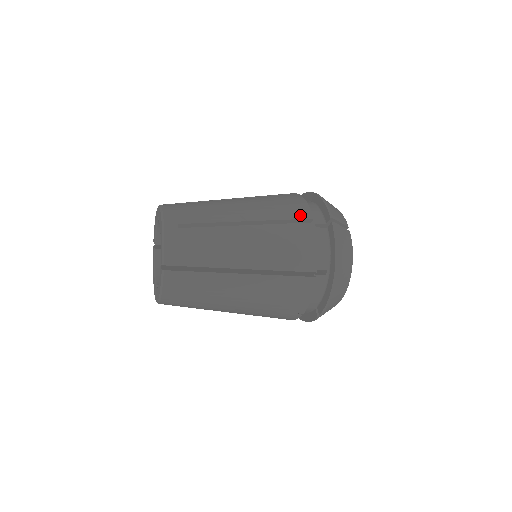
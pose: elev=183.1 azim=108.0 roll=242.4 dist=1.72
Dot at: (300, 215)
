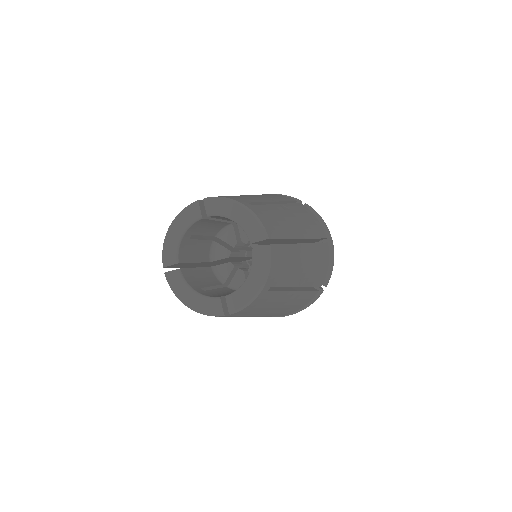
Dot at: (319, 283)
